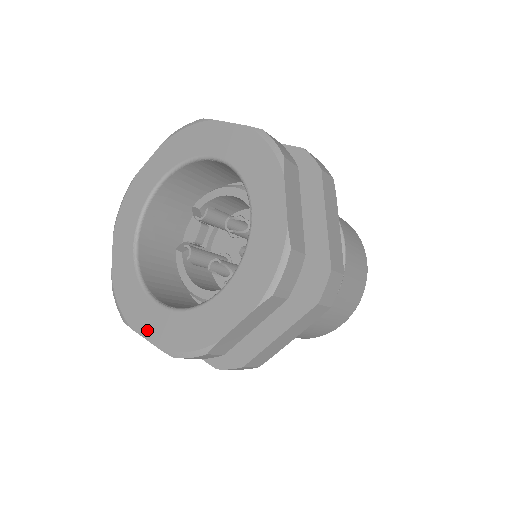
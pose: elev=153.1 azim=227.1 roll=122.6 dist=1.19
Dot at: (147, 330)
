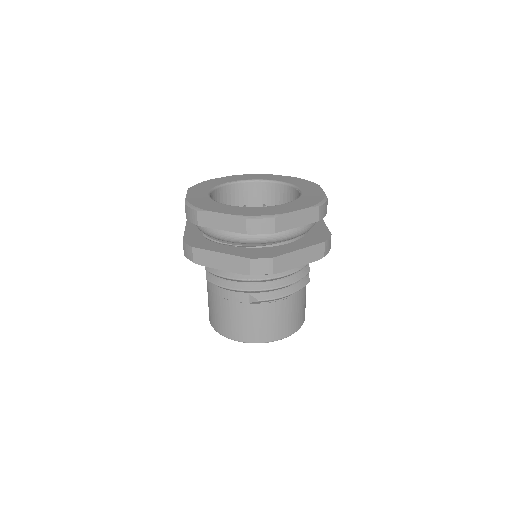
Dot at: (192, 194)
